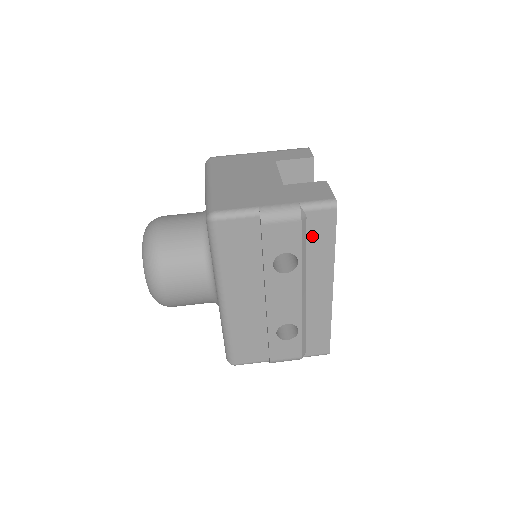
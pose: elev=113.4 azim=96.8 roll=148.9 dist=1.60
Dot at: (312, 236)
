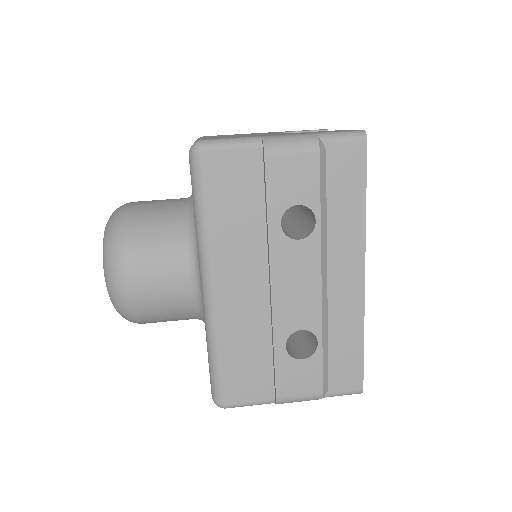
Dot at: (334, 183)
